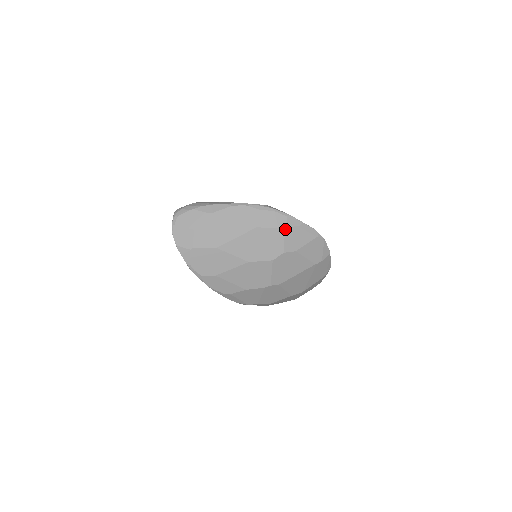
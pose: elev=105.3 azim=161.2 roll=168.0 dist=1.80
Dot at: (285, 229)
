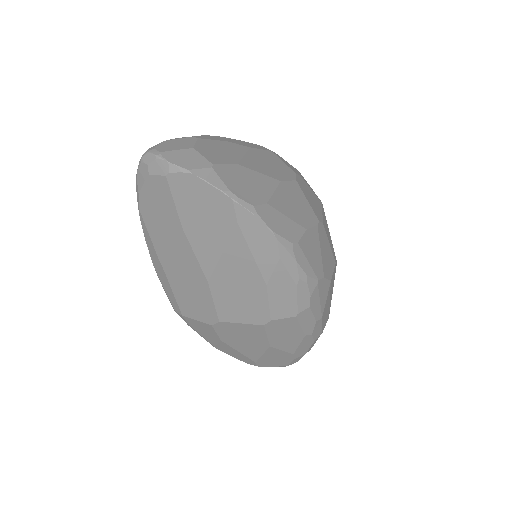
Dot at: (273, 152)
